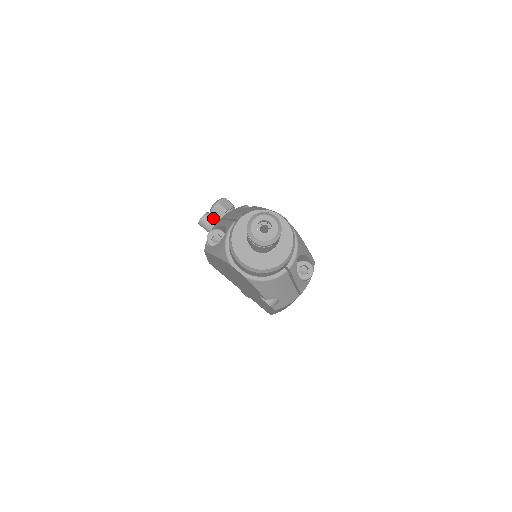
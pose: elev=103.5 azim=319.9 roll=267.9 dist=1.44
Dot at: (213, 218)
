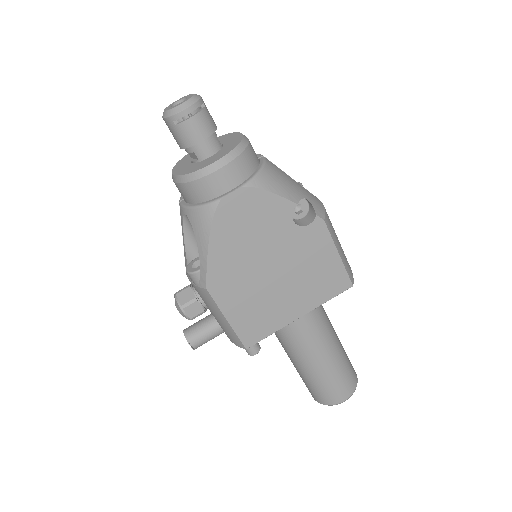
Dot at: (190, 311)
